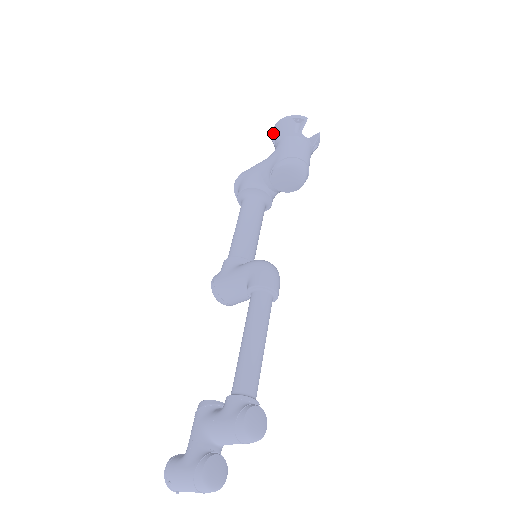
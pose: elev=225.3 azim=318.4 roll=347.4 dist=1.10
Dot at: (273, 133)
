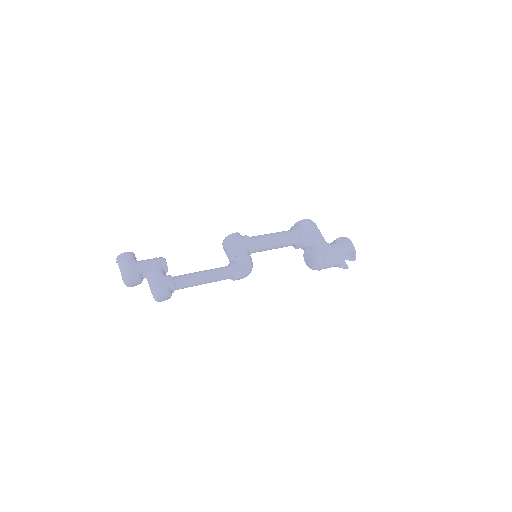
Dot at: (344, 238)
